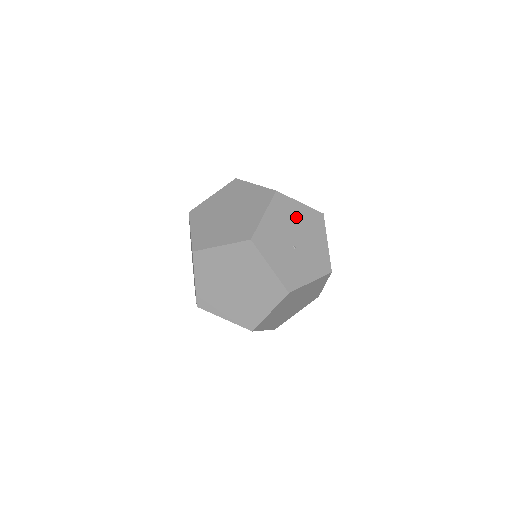
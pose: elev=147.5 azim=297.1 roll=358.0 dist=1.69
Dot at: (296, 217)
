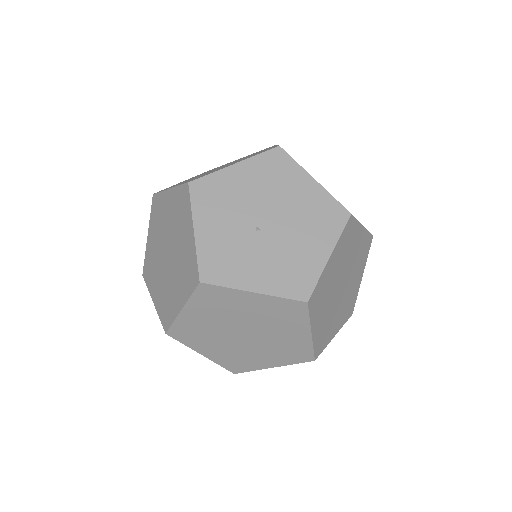
Dot at: (291, 193)
